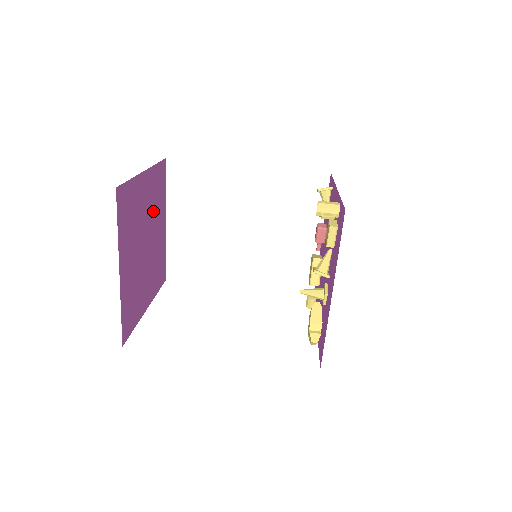
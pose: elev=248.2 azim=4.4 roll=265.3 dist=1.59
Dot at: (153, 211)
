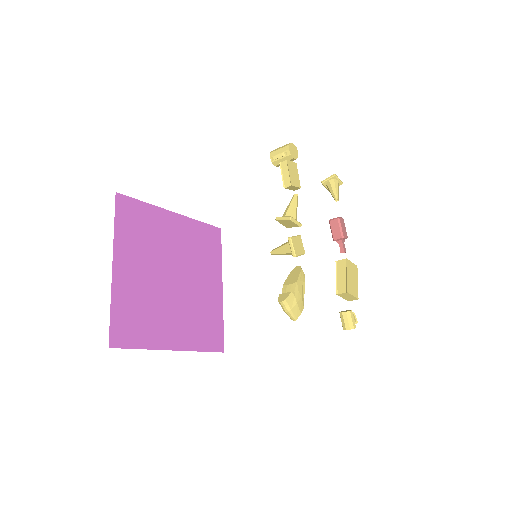
Dot at: (191, 258)
